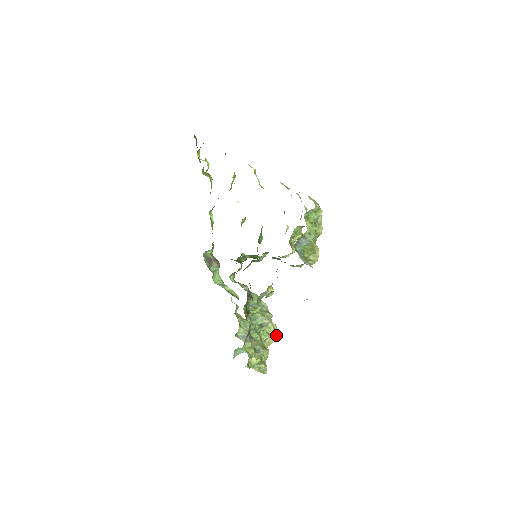
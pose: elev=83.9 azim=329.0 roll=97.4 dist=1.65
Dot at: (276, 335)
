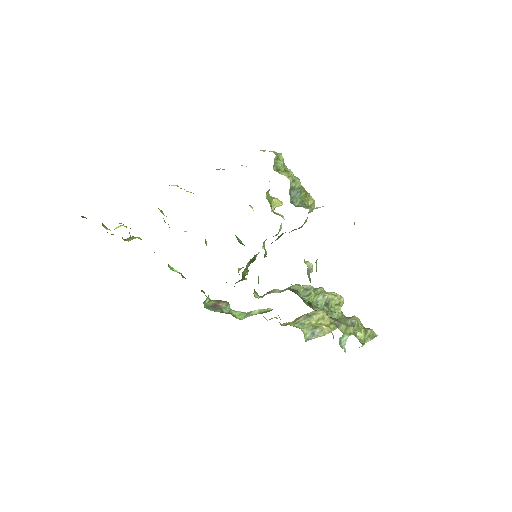
Dot at: (342, 299)
